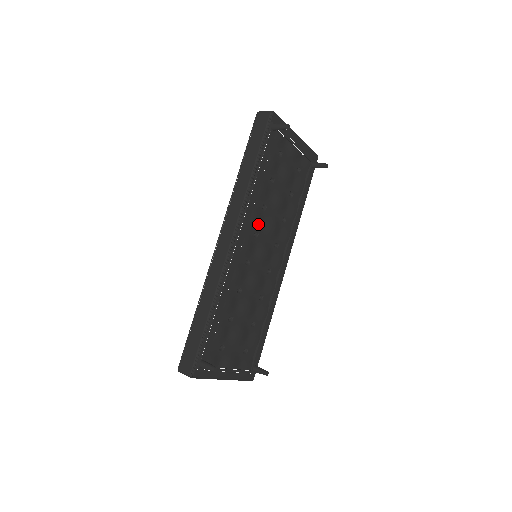
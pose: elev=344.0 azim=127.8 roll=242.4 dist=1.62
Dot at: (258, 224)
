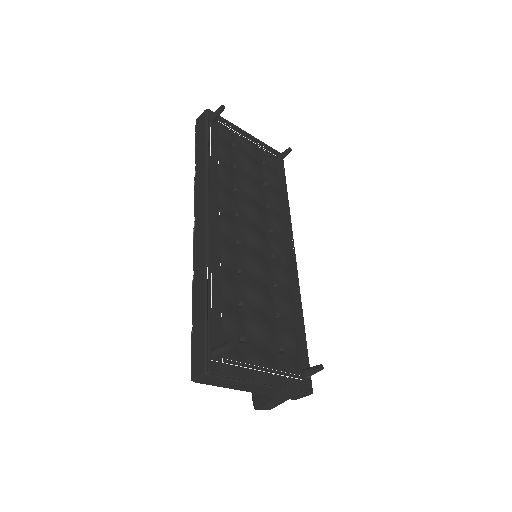
Dot at: (234, 204)
